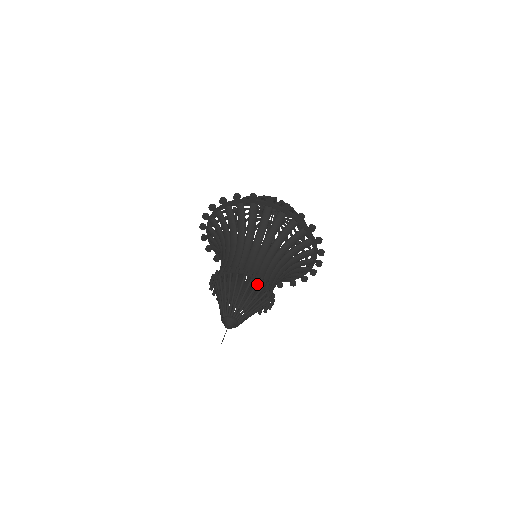
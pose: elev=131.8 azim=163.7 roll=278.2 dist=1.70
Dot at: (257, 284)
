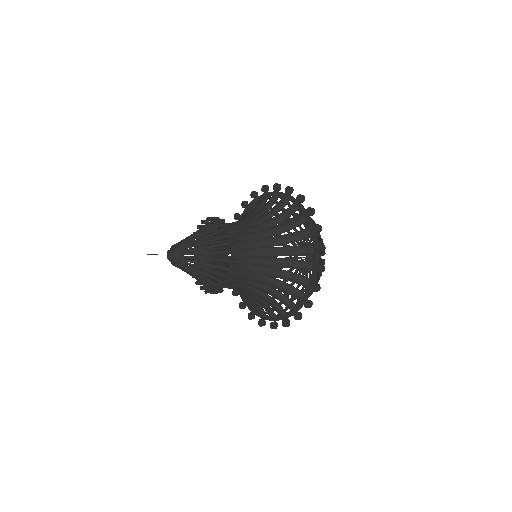
Dot at: occluded
